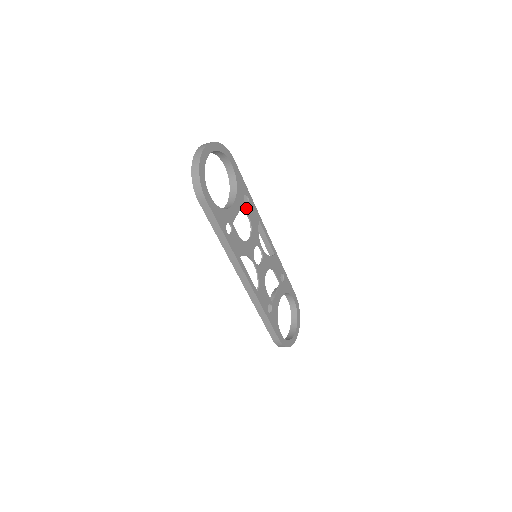
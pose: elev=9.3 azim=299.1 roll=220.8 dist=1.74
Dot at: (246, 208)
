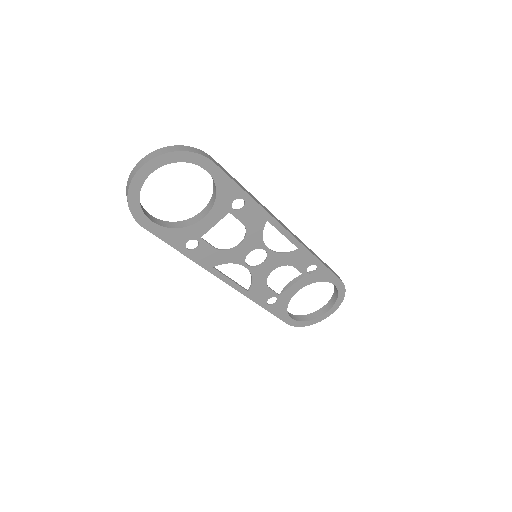
Dot at: (237, 214)
